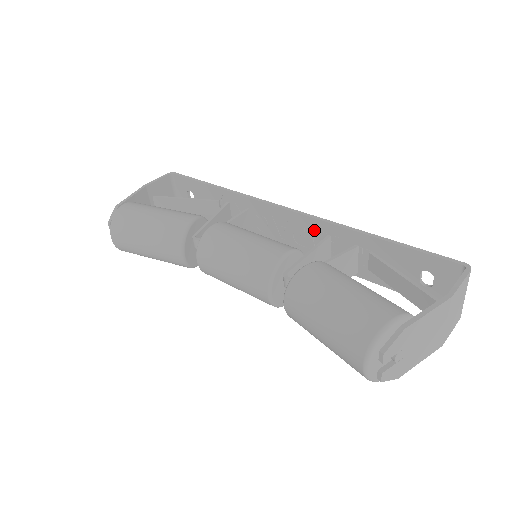
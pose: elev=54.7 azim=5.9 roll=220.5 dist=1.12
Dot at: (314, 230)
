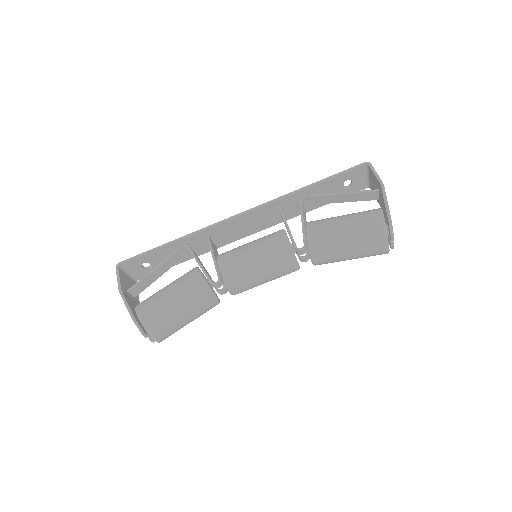
Dot at: (267, 212)
